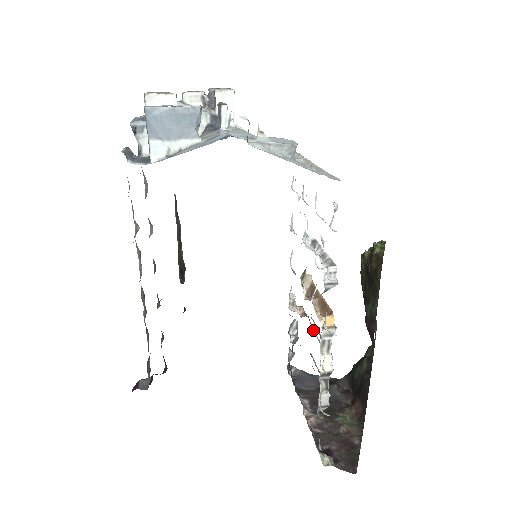
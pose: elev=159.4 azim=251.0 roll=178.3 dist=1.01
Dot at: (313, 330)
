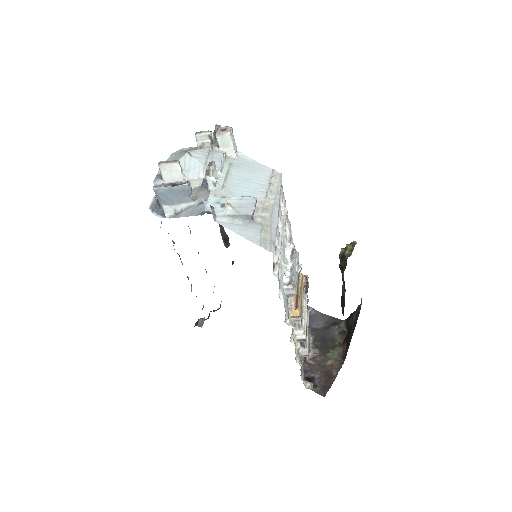
Dot at: (306, 300)
